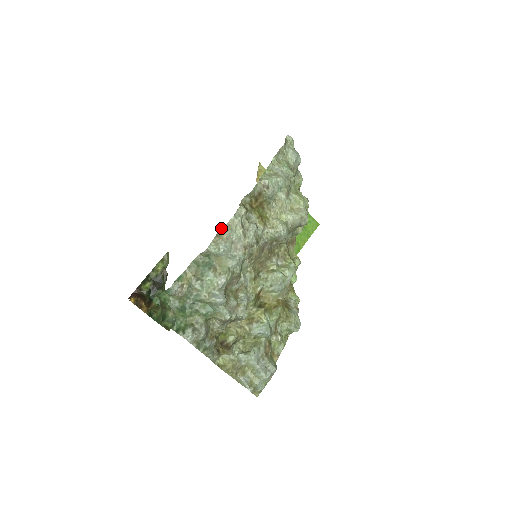
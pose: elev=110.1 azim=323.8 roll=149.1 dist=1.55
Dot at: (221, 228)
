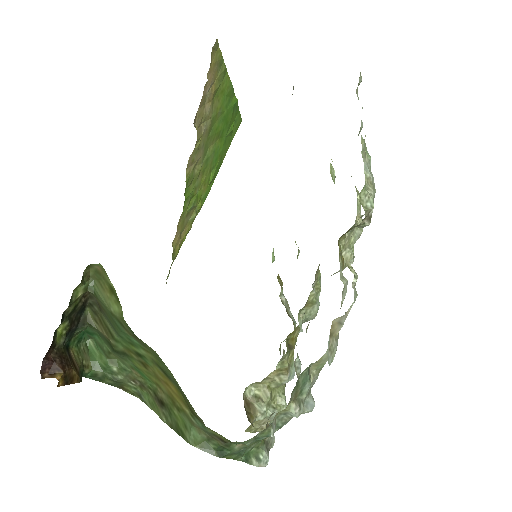
Dot at: (333, 320)
